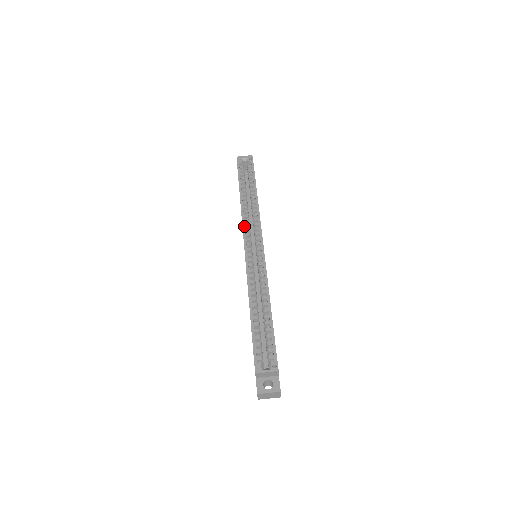
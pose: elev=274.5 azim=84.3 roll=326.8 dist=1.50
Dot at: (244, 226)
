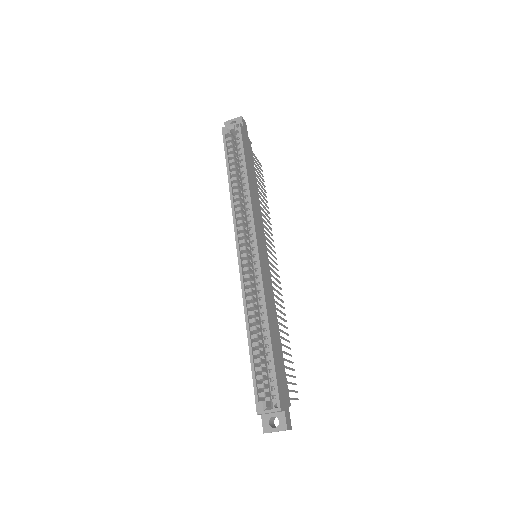
Dot at: (235, 225)
